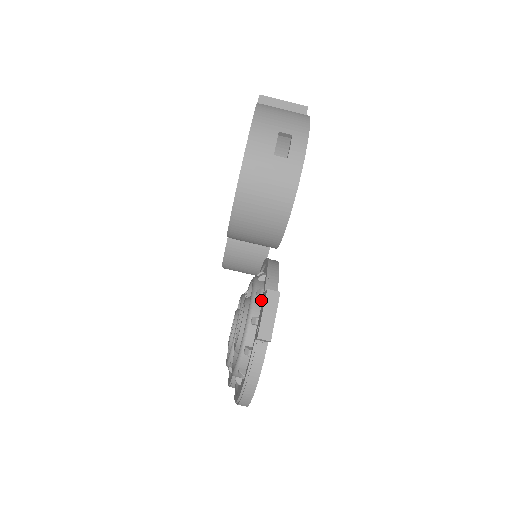
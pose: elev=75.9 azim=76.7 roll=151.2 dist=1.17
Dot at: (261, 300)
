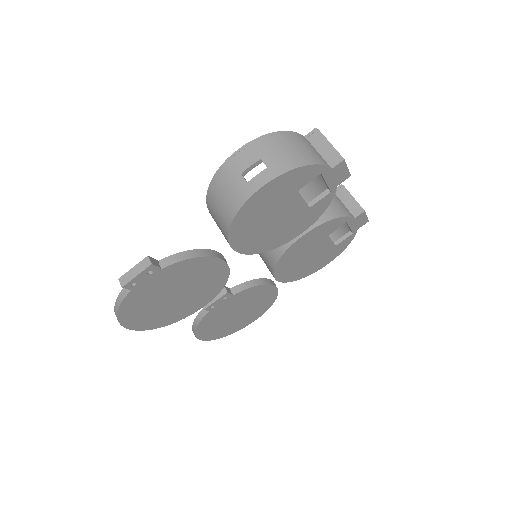
Dot at: occluded
